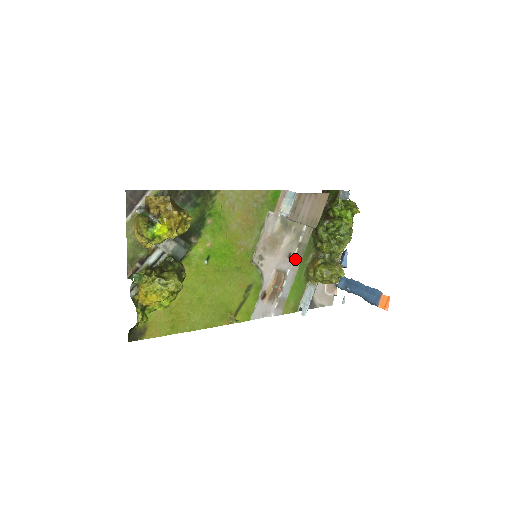
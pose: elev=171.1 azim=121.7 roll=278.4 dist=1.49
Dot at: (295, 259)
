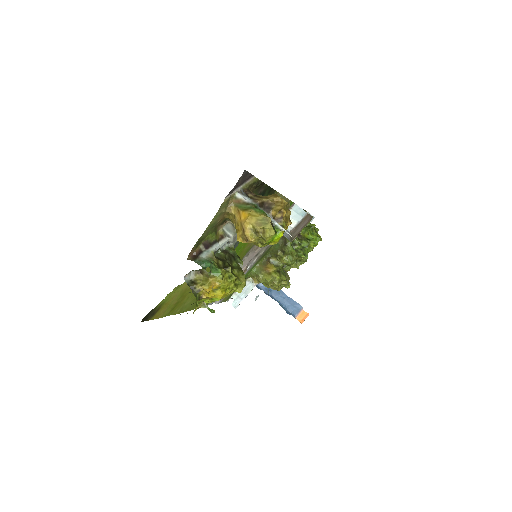
Dot at: (257, 258)
